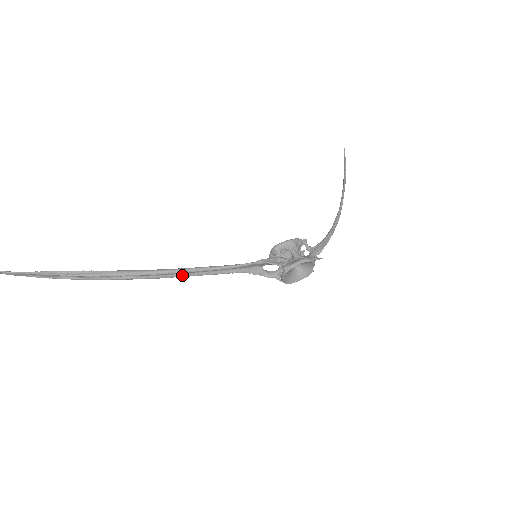
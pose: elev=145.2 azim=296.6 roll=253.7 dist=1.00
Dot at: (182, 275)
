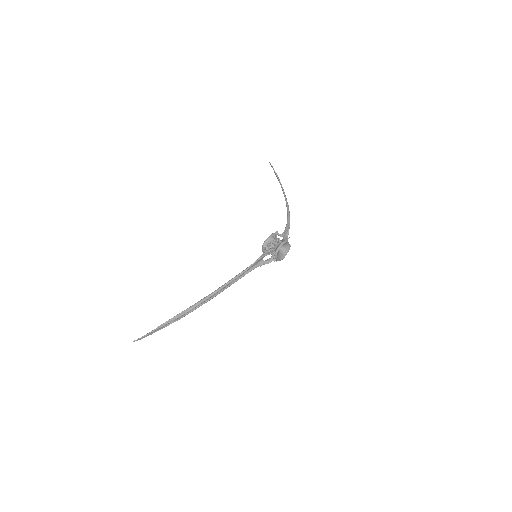
Dot at: occluded
